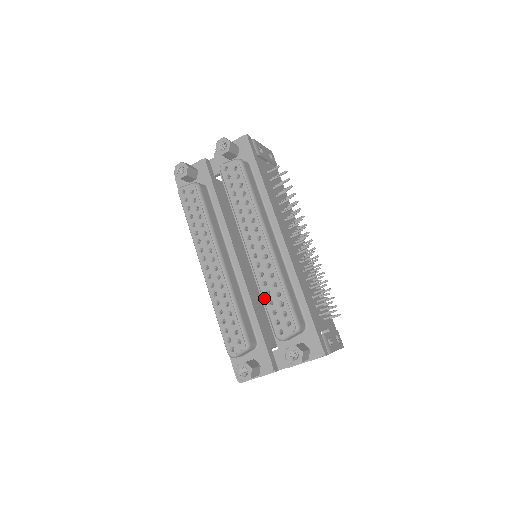
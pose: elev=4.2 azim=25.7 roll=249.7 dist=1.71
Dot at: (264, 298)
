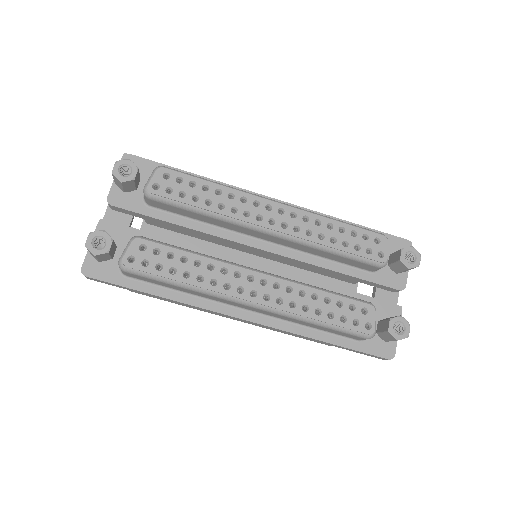
Dot at: (336, 248)
